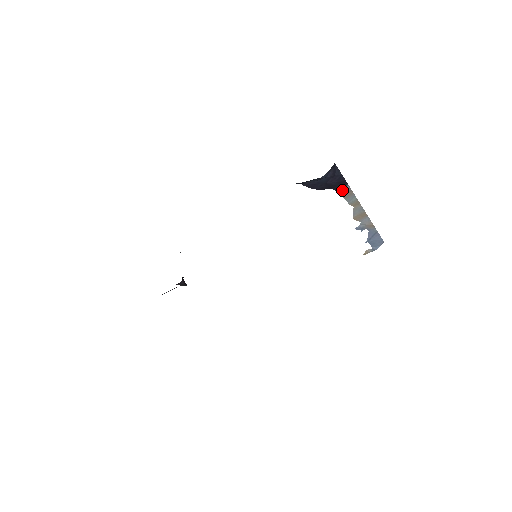
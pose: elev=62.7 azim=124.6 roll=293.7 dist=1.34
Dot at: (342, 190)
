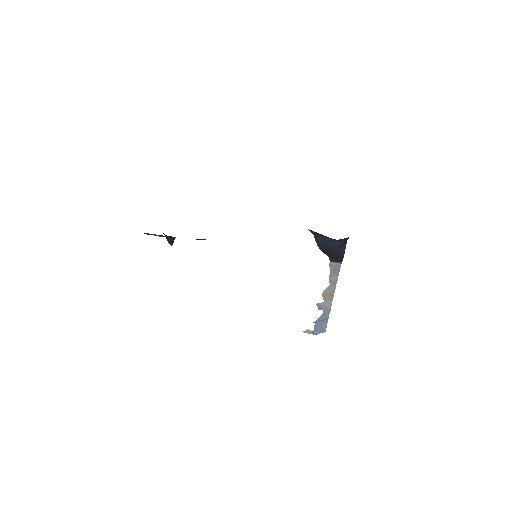
Dot at: (334, 264)
